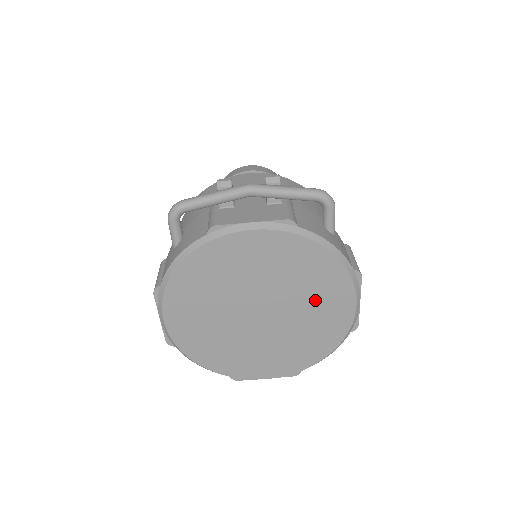
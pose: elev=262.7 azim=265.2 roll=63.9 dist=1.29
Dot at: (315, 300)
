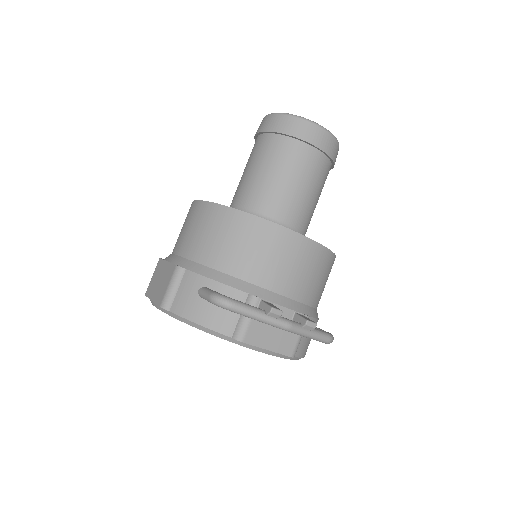
Dot at: occluded
